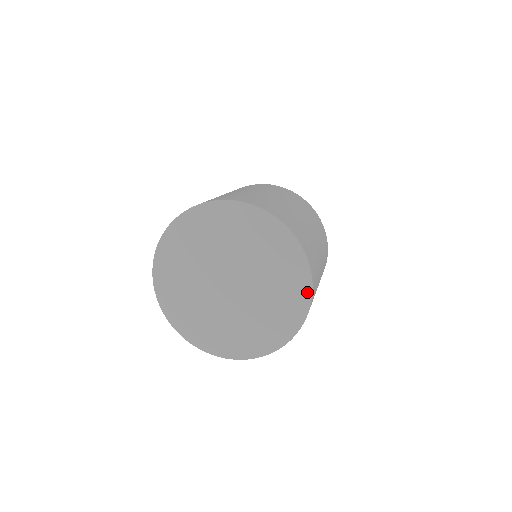
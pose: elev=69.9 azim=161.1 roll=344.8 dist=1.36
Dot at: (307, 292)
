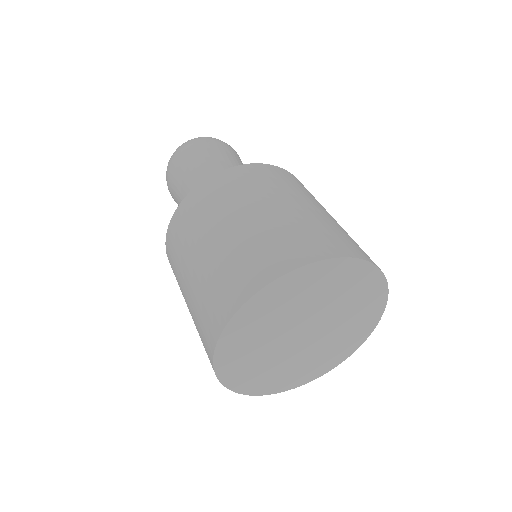
Dot at: (383, 288)
